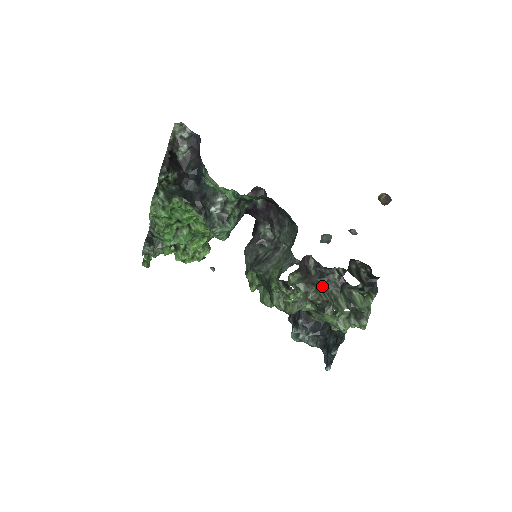
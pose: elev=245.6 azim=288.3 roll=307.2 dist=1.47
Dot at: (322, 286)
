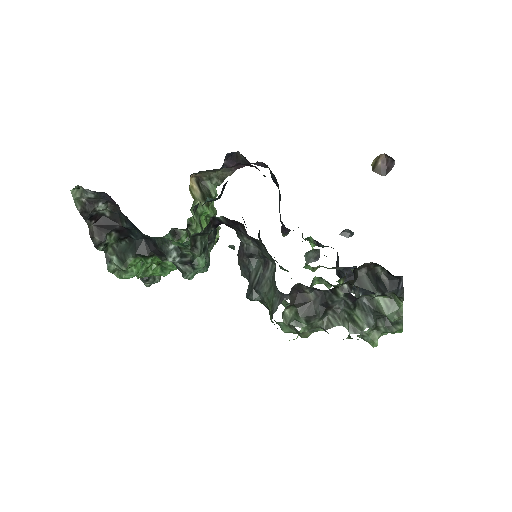
Dot at: (328, 309)
